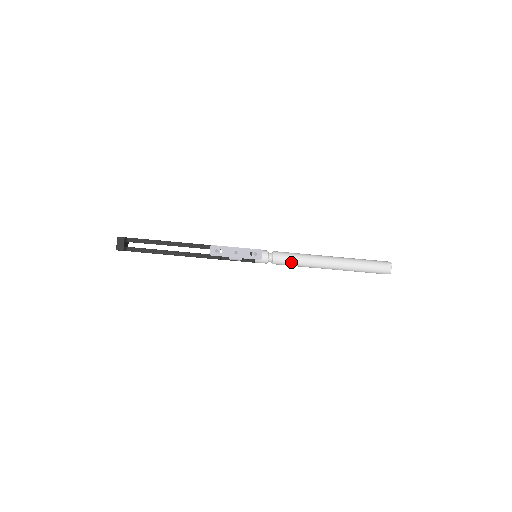
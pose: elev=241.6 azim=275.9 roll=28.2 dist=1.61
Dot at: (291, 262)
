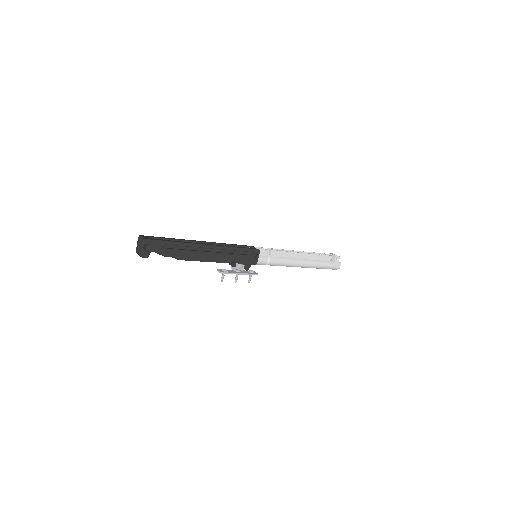
Dot at: occluded
